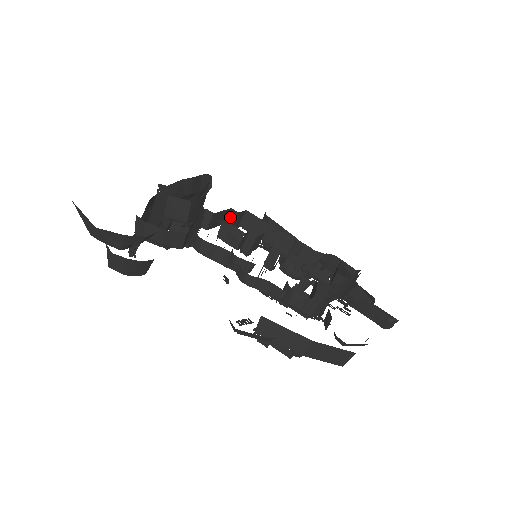
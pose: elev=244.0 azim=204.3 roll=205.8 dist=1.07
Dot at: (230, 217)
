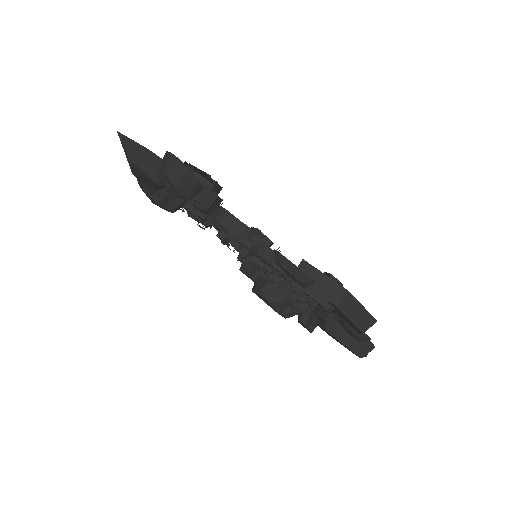
Dot at: occluded
